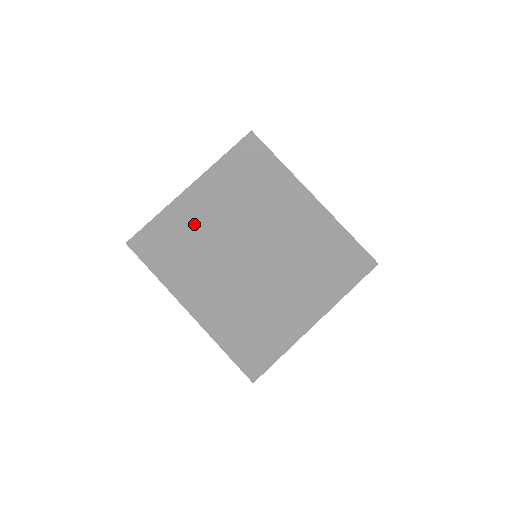
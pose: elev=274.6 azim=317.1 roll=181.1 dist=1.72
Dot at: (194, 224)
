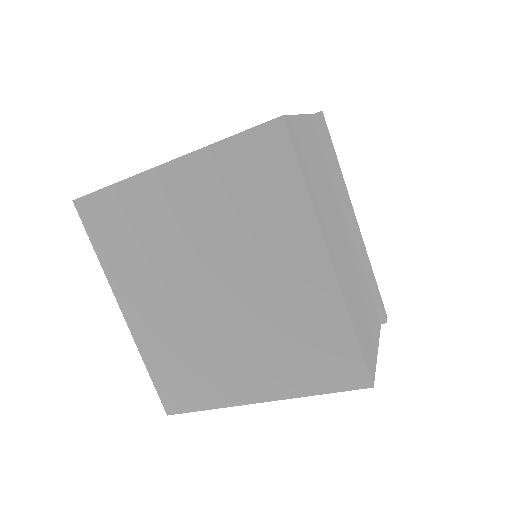
Dot at: (157, 217)
